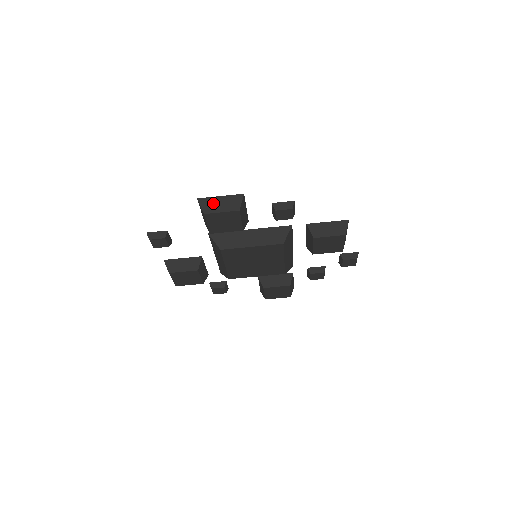
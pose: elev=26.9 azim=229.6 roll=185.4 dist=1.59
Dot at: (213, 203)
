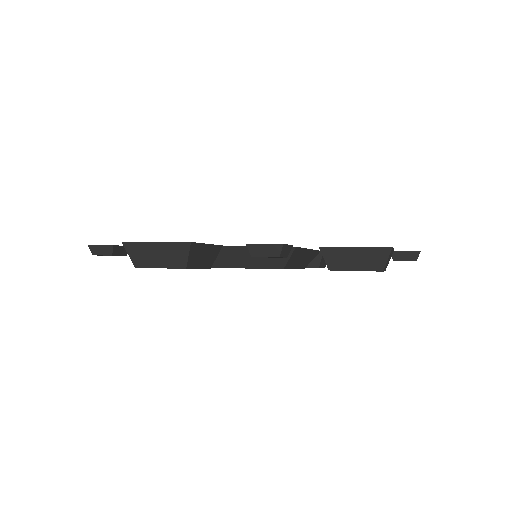
Dot at: (145, 252)
